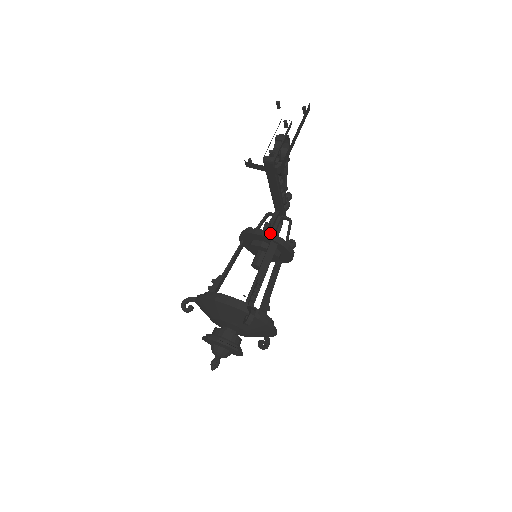
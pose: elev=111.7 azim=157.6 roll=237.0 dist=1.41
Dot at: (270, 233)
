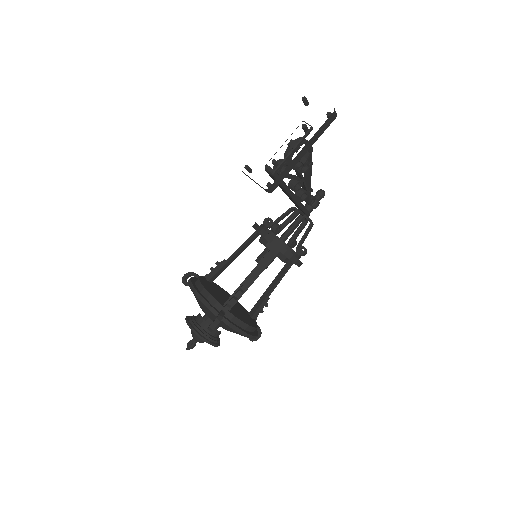
Dot at: (274, 238)
